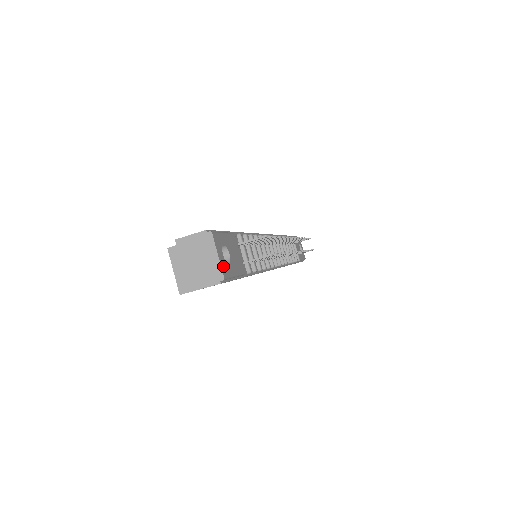
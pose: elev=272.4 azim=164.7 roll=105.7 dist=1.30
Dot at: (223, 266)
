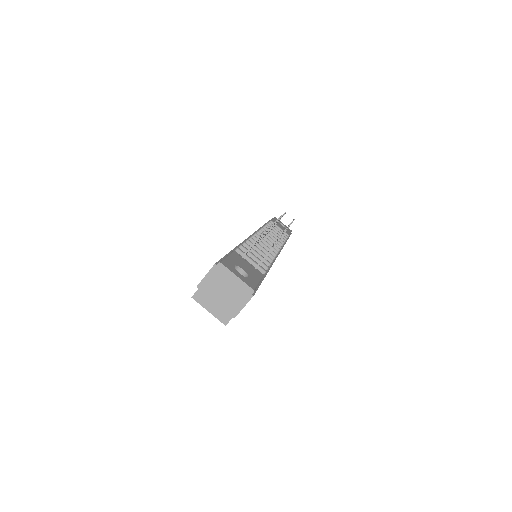
Dot at: (246, 282)
